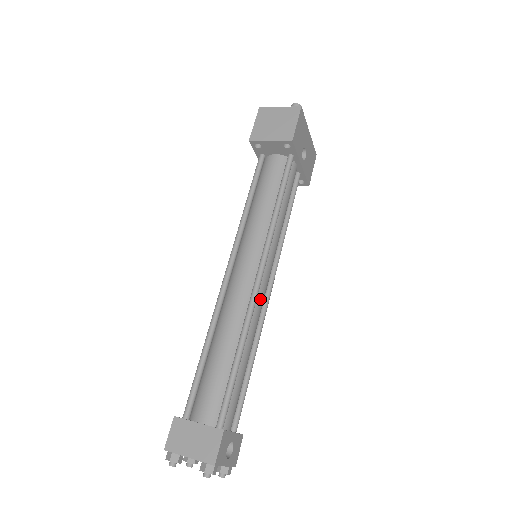
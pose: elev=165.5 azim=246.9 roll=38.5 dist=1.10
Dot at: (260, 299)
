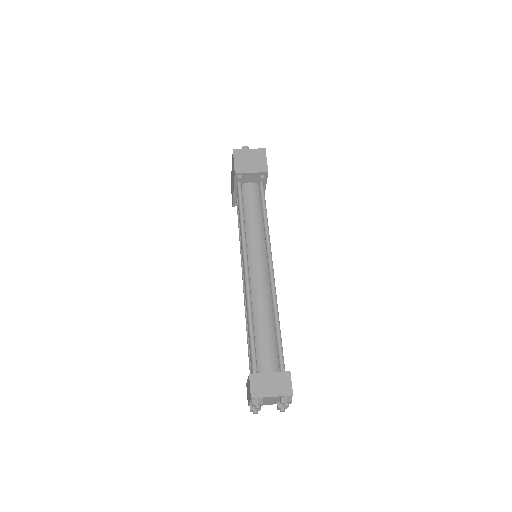
Dot at: occluded
